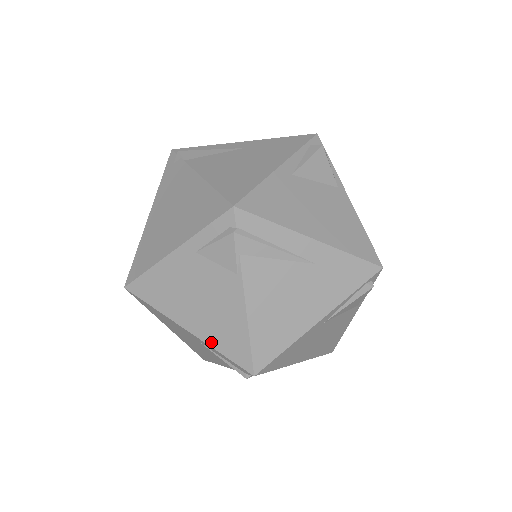
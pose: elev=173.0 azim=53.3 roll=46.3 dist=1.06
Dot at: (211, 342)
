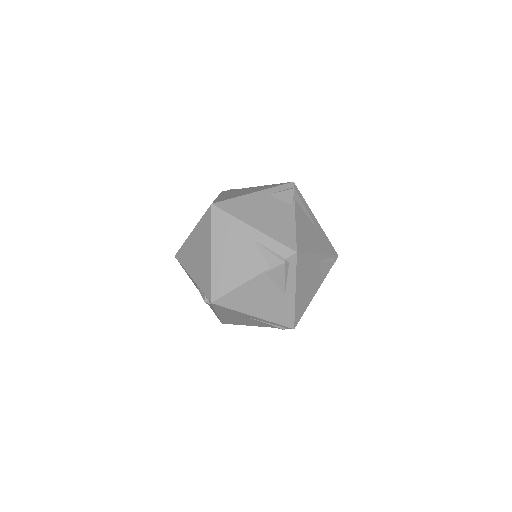
Dot at: (270, 234)
